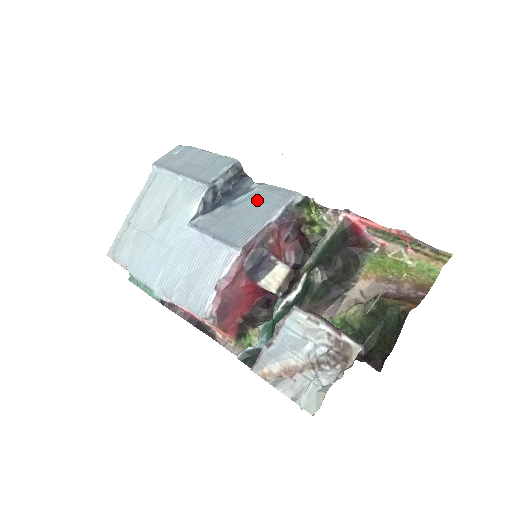
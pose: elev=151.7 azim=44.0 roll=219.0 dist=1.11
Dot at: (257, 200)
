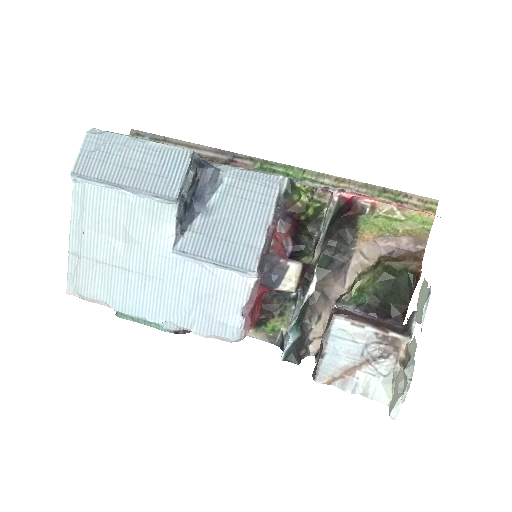
Dot at: (237, 198)
